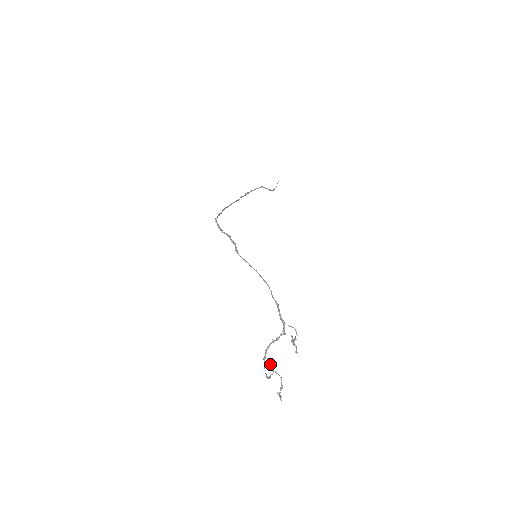
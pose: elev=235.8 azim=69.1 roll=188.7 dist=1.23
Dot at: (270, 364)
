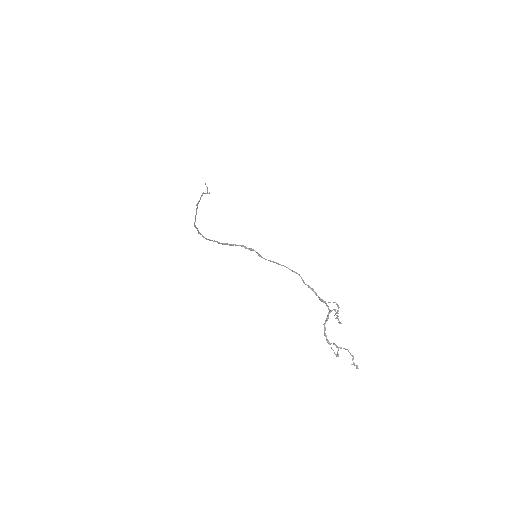
Dot at: (333, 343)
